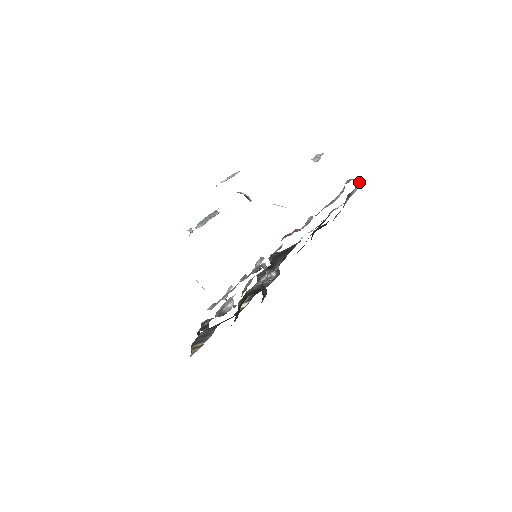
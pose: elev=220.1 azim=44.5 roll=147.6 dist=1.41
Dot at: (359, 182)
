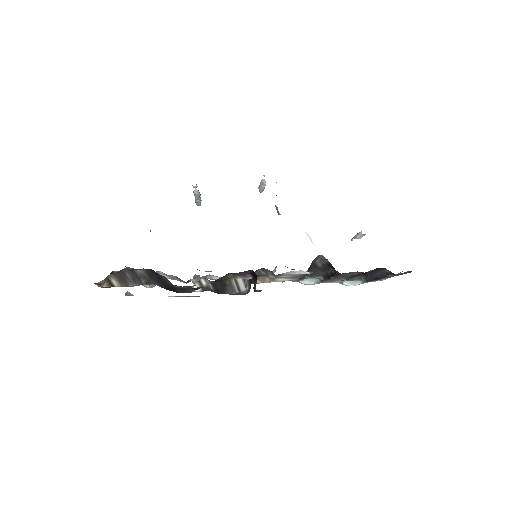
Dot at: occluded
